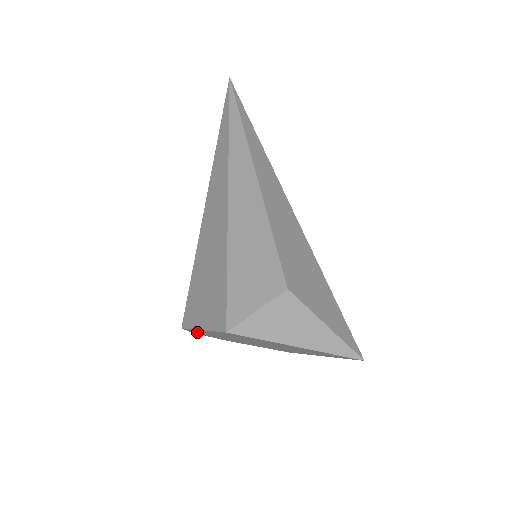
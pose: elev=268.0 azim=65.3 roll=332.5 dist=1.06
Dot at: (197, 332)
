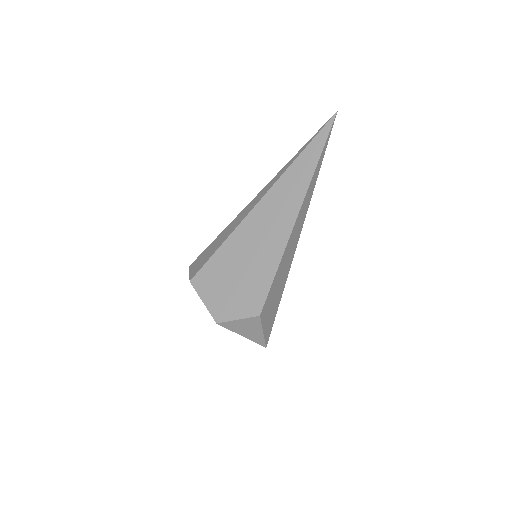
Dot at: occluded
